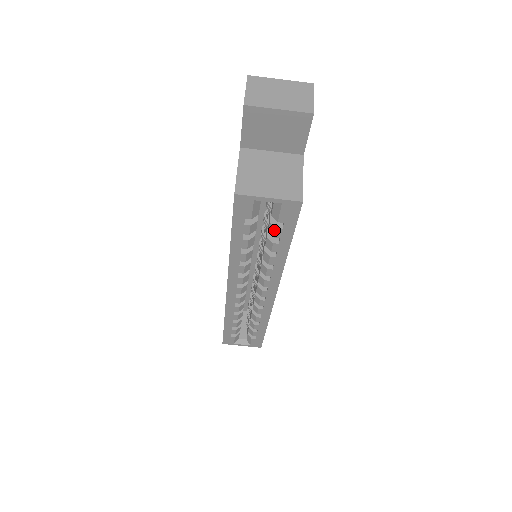
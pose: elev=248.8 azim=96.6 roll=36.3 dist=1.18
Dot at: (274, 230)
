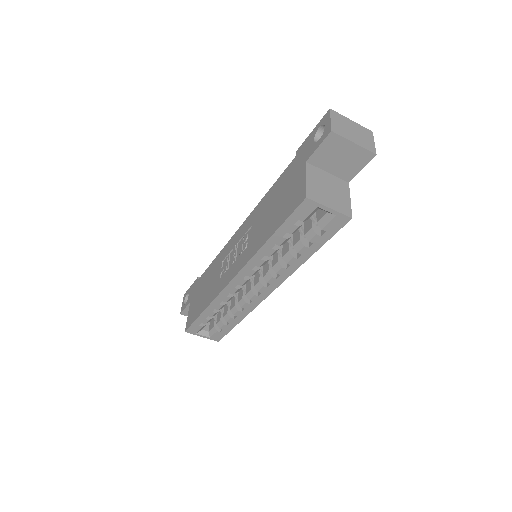
Dot at: (313, 235)
